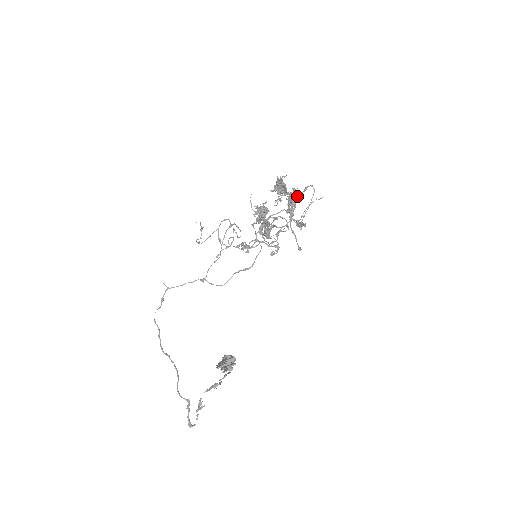
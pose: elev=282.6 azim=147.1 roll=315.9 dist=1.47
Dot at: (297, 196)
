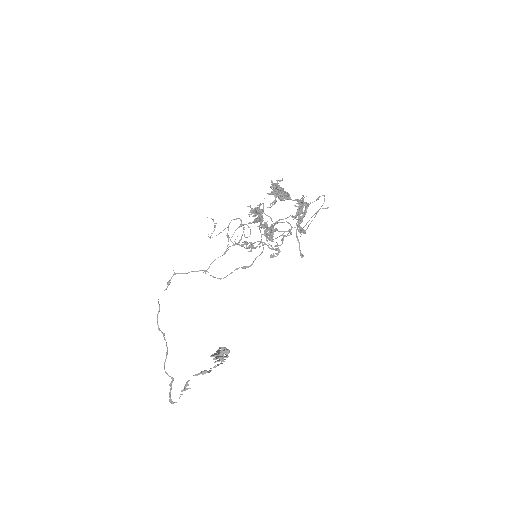
Dot at: (309, 204)
